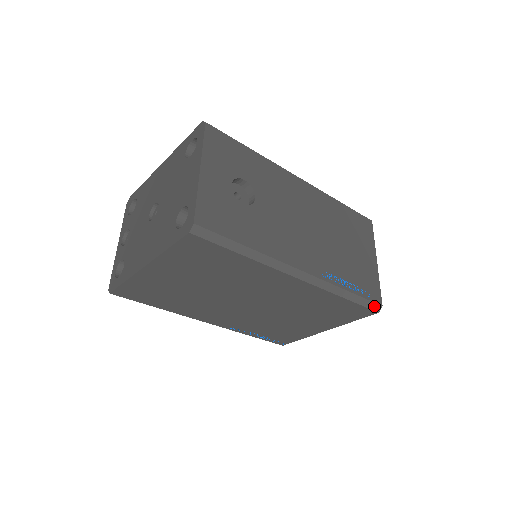
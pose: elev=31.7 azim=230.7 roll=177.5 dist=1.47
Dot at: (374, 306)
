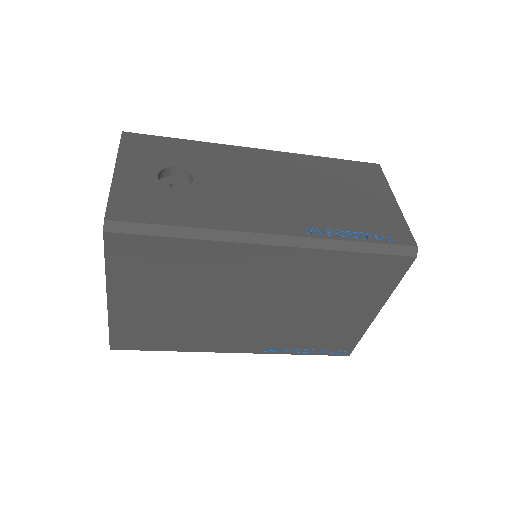
Dot at: (404, 250)
